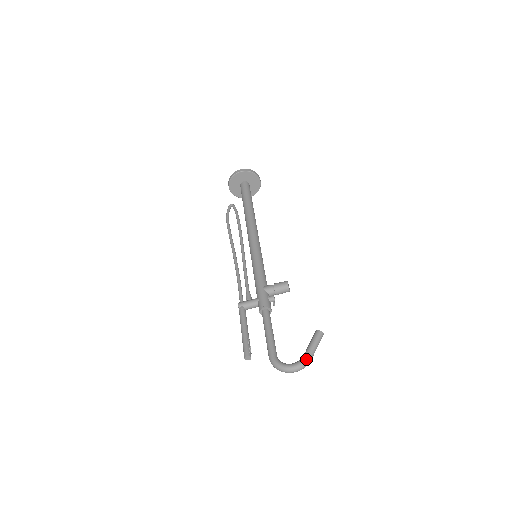
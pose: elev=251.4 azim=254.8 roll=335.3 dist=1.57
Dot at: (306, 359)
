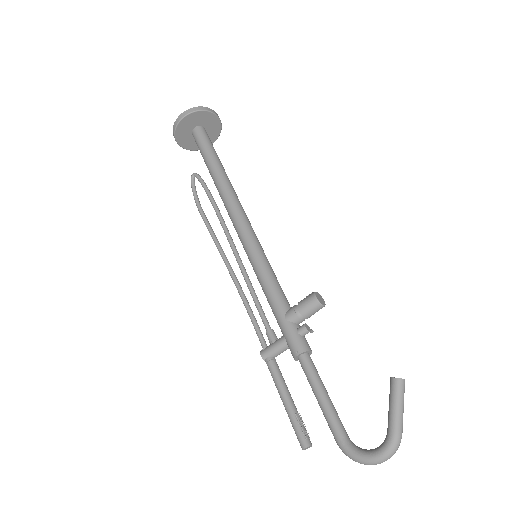
Dot at: (394, 440)
